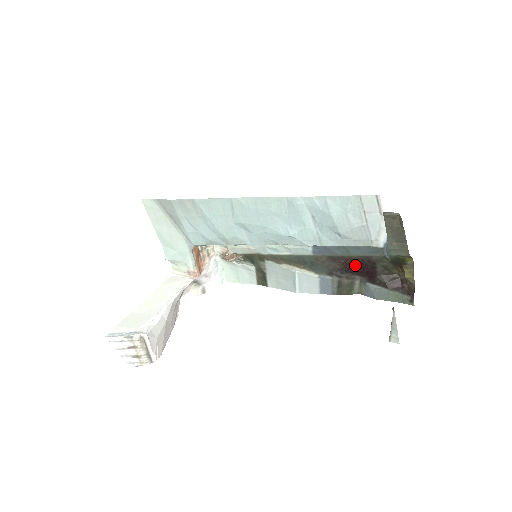
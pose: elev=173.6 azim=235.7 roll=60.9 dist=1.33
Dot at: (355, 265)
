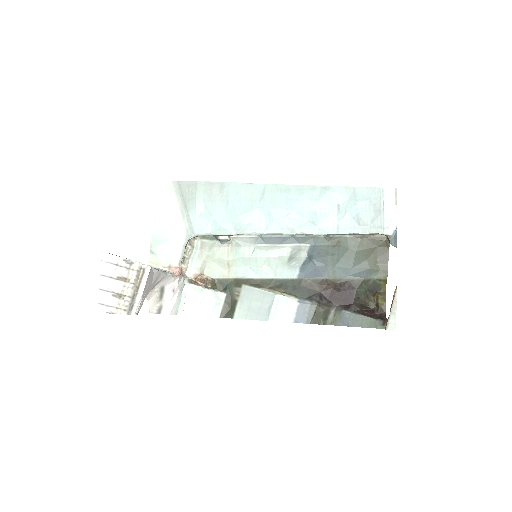
Dot at: (335, 291)
